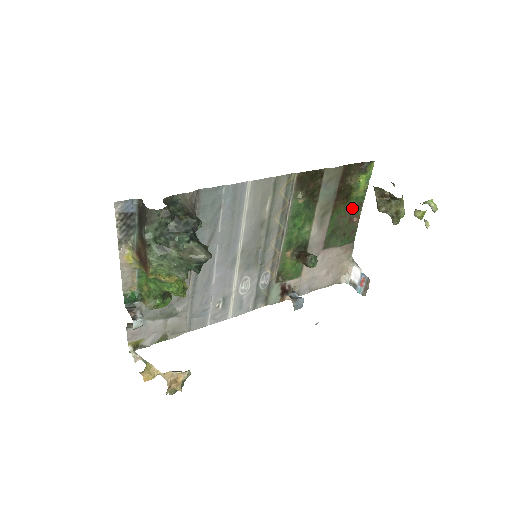
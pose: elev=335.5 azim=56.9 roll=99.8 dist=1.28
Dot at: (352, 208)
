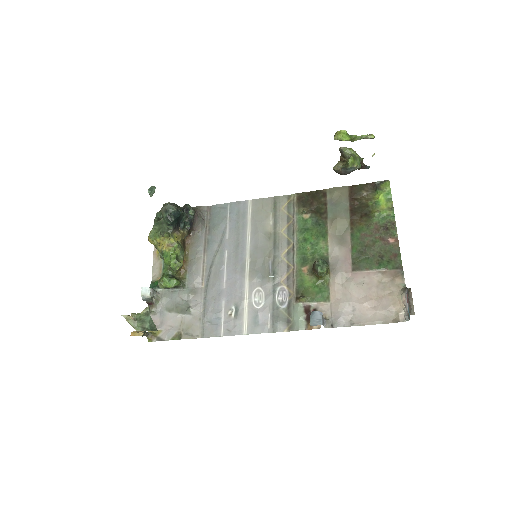
Dot at: (380, 227)
